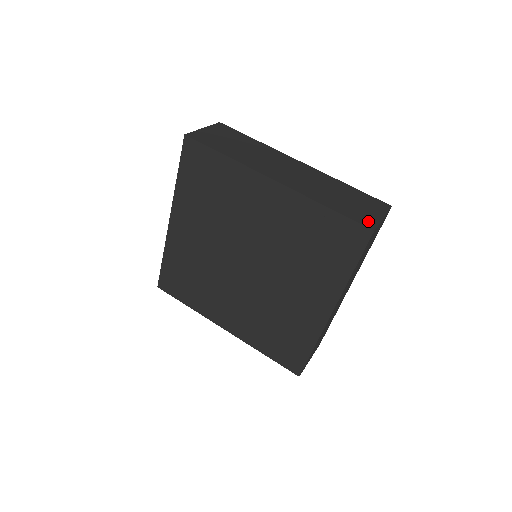
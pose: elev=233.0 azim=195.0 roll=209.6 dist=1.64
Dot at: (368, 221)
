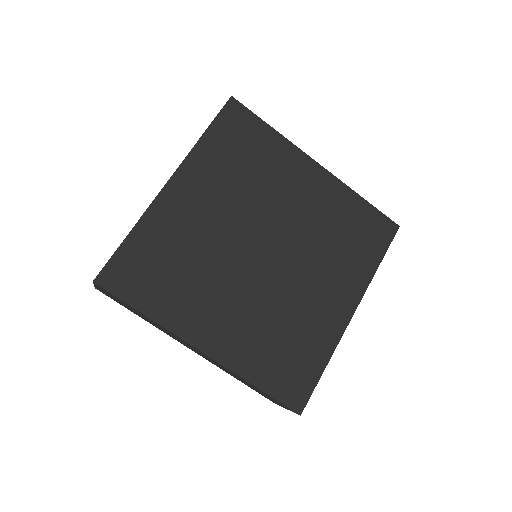
Dot at: occluded
